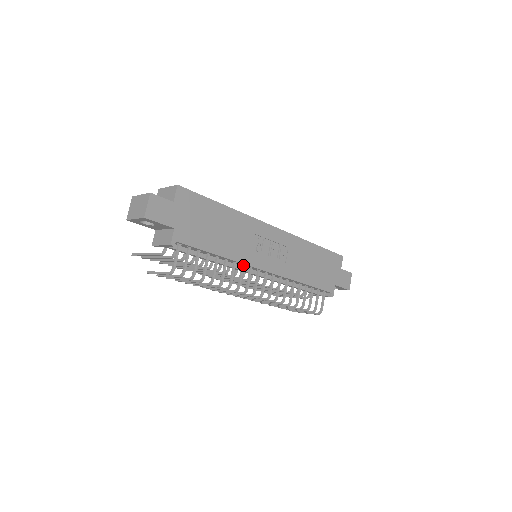
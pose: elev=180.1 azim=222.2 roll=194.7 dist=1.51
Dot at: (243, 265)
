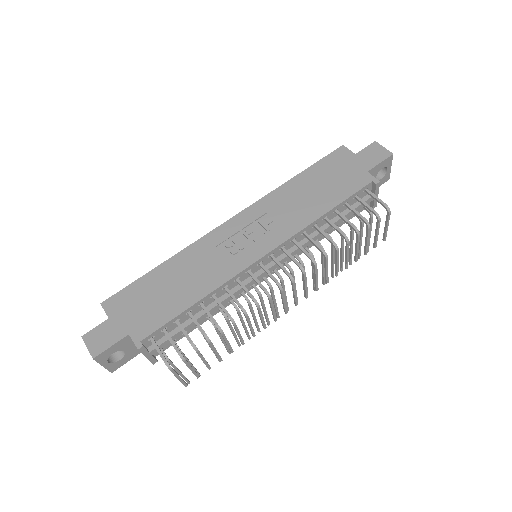
Dot at: (236, 280)
